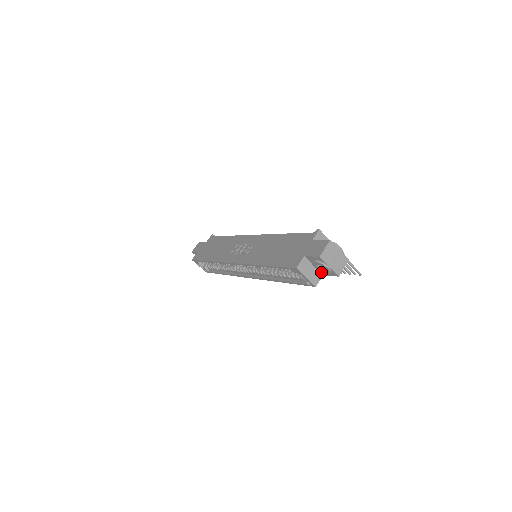
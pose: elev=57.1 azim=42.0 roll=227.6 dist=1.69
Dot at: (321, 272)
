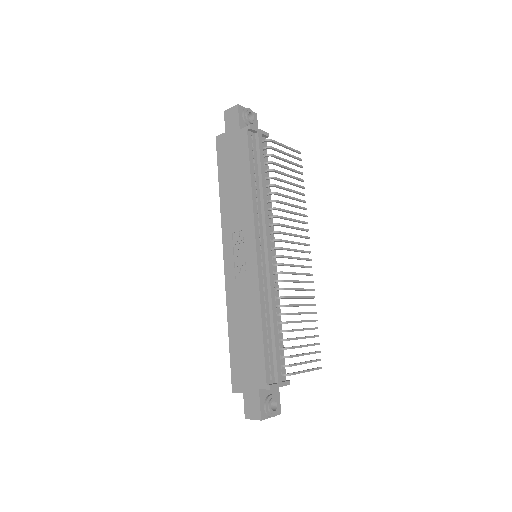
Dot at: occluded
